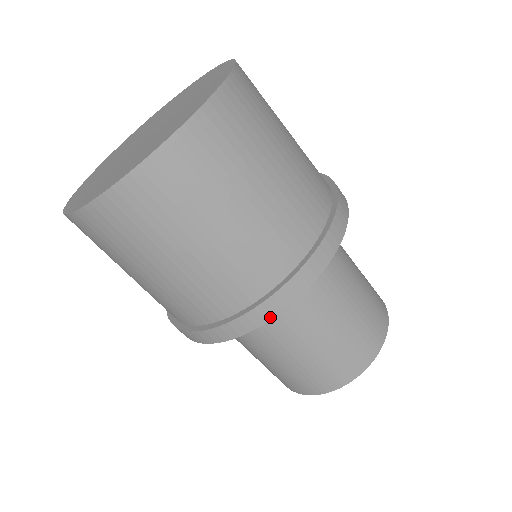
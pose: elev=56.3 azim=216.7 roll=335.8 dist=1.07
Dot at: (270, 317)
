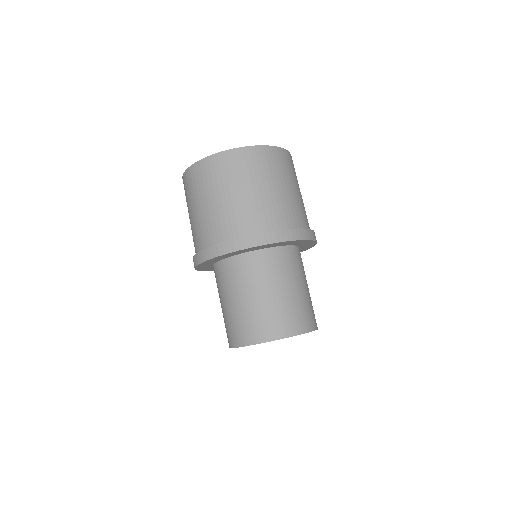
Dot at: (256, 245)
